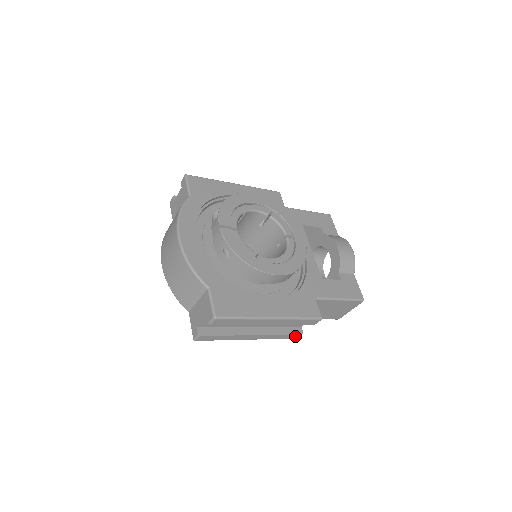
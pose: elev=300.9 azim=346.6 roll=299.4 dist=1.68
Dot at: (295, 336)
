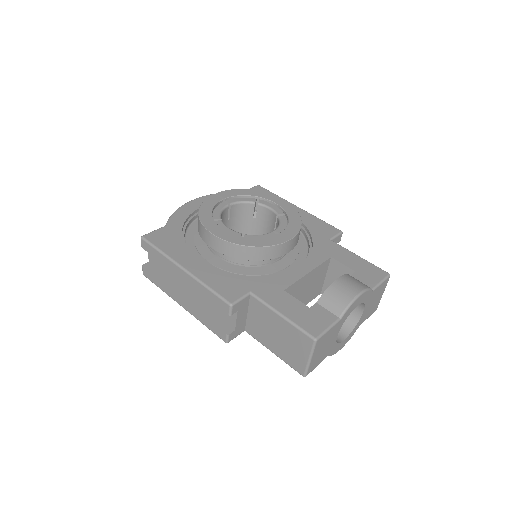
Dot at: (221, 334)
